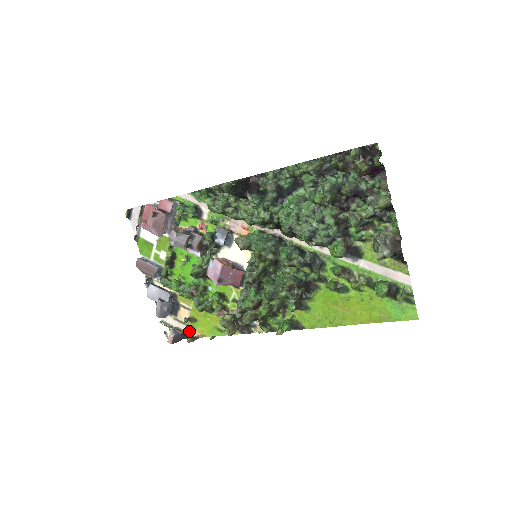
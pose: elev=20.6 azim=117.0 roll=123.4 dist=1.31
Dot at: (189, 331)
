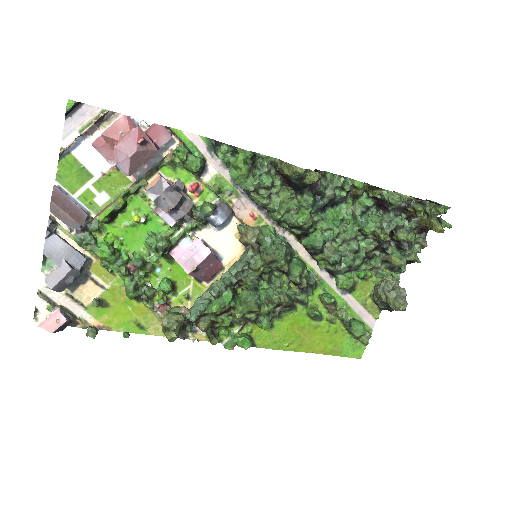
Dot at: (85, 317)
